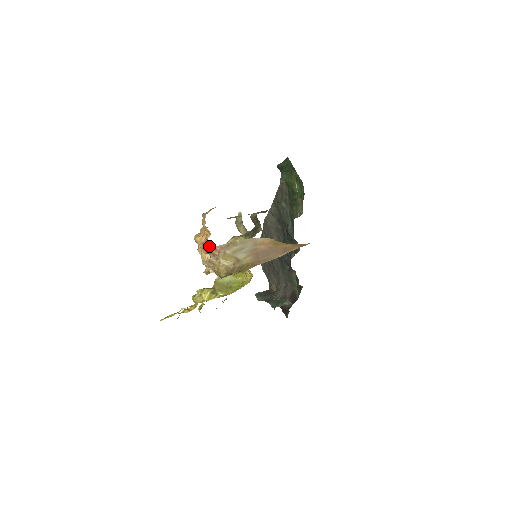
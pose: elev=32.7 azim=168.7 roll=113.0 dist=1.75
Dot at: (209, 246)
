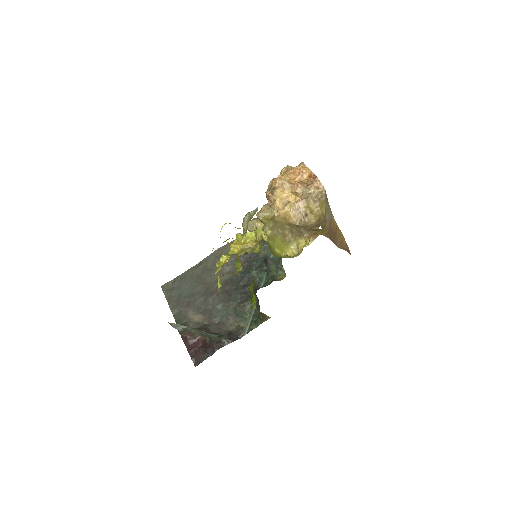
Dot at: (315, 185)
